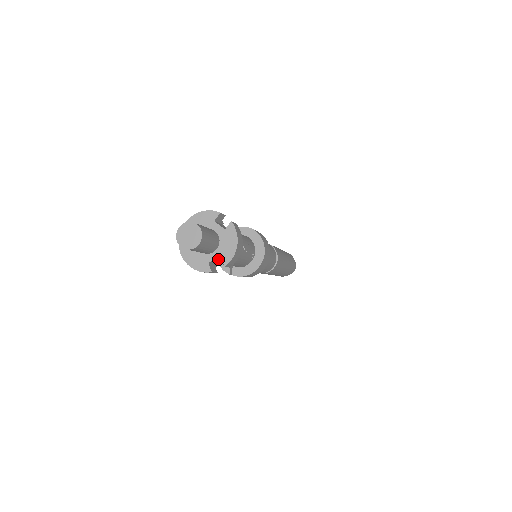
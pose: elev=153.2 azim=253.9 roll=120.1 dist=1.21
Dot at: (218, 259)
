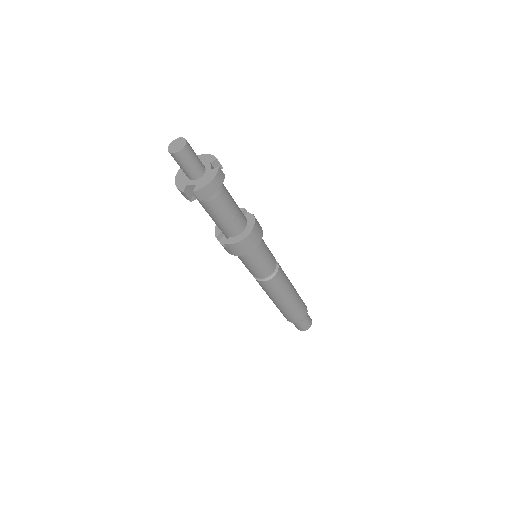
Dot at: occluded
